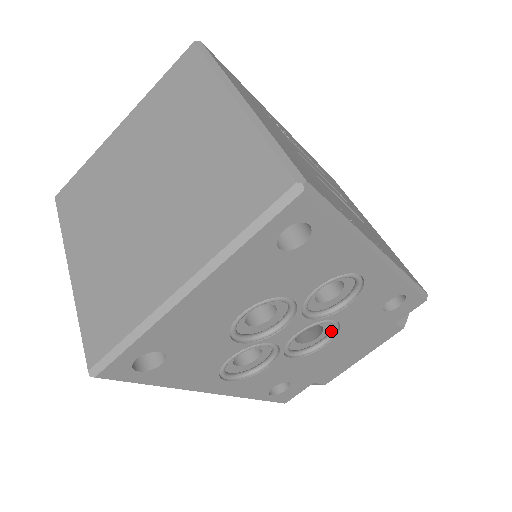
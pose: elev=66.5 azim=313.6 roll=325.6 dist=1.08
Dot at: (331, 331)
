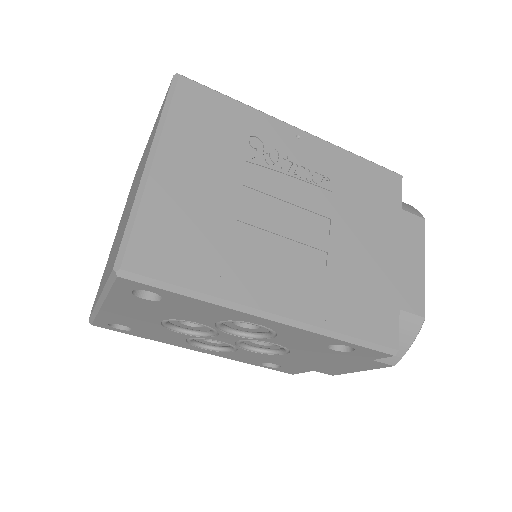
Dot at: occluded
